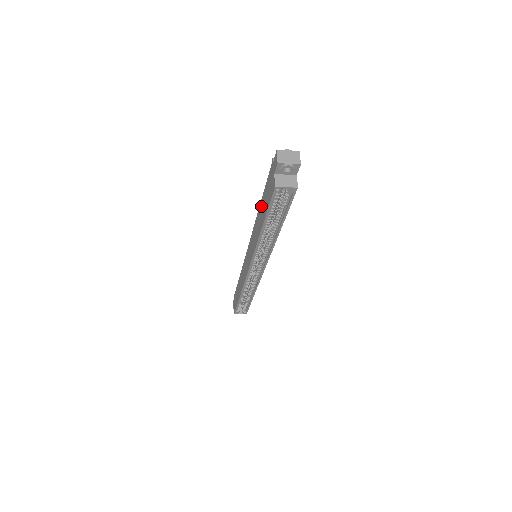
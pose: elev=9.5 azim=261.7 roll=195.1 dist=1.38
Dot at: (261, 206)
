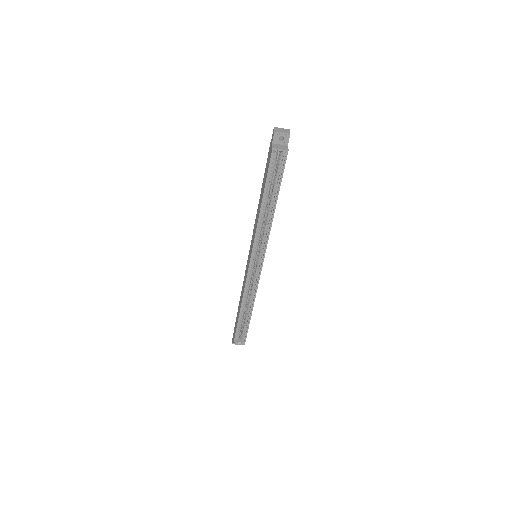
Dot at: (262, 189)
